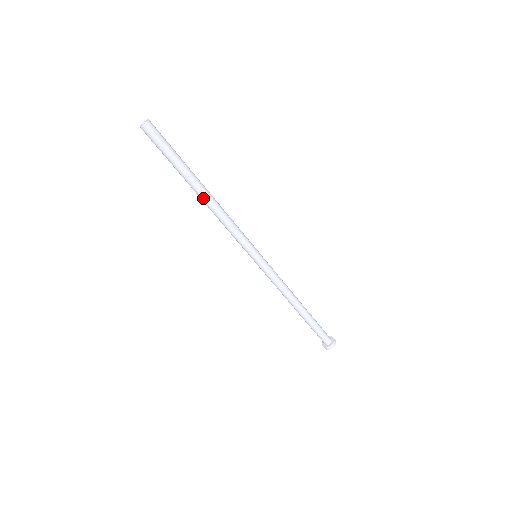
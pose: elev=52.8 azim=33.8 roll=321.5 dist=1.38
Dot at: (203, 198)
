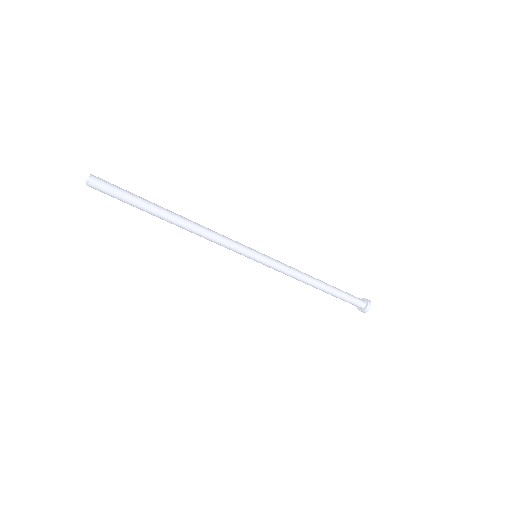
Dot at: (177, 225)
